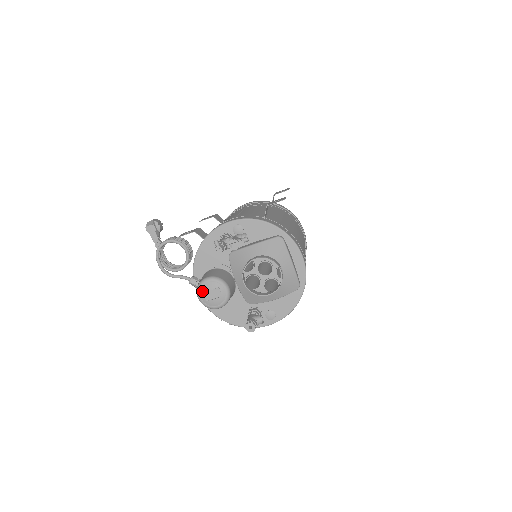
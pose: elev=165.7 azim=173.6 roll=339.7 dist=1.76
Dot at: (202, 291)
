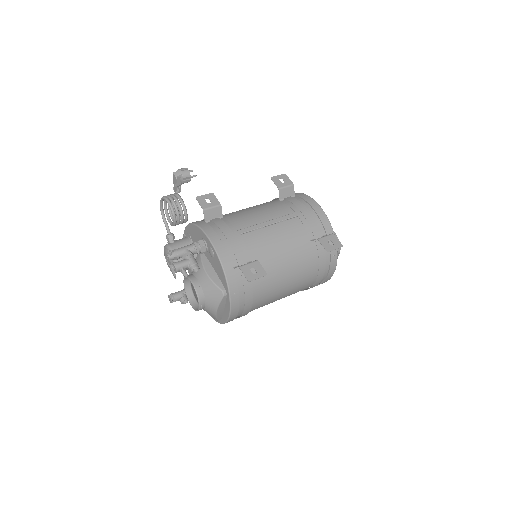
Dot at: (165, 250)
